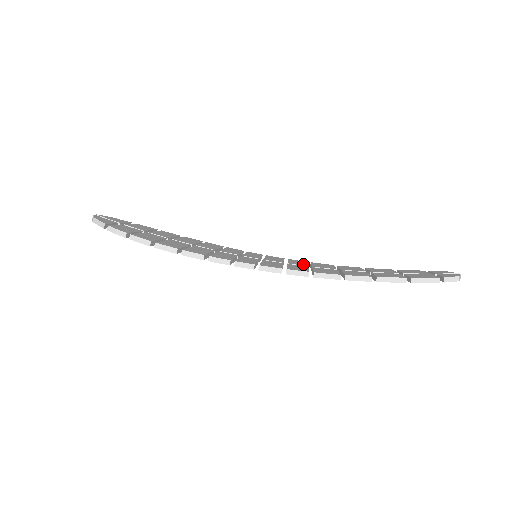
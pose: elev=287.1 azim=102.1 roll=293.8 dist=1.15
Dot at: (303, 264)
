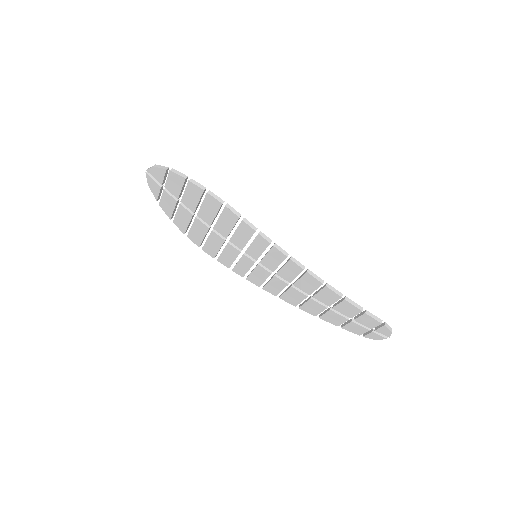
Dot at: occluded
